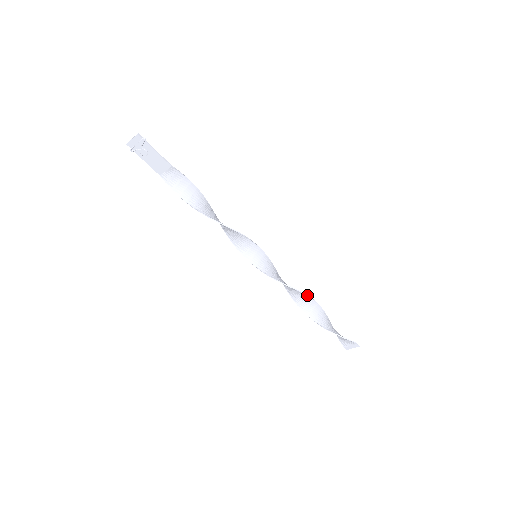
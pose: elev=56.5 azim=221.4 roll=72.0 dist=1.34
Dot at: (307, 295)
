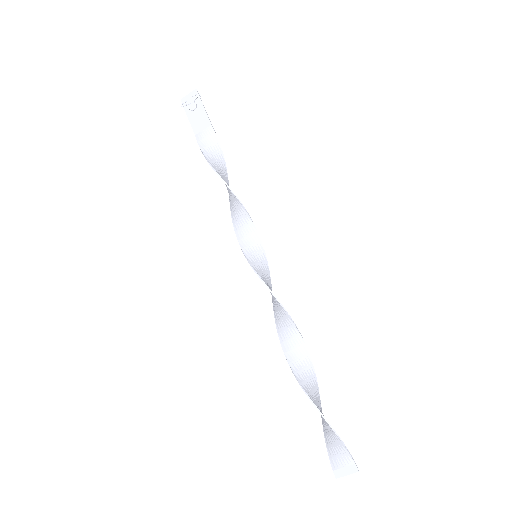
Dot at: (302, 337)
